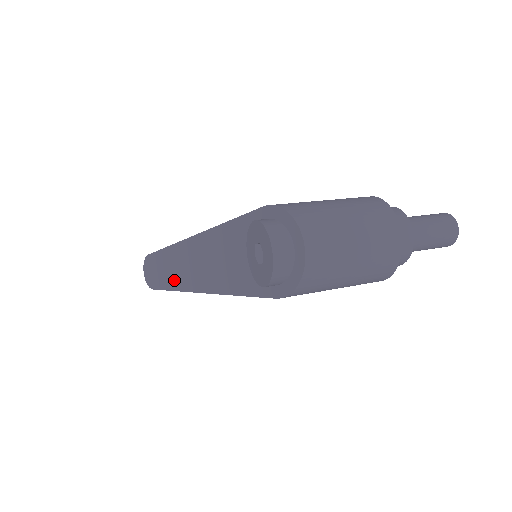
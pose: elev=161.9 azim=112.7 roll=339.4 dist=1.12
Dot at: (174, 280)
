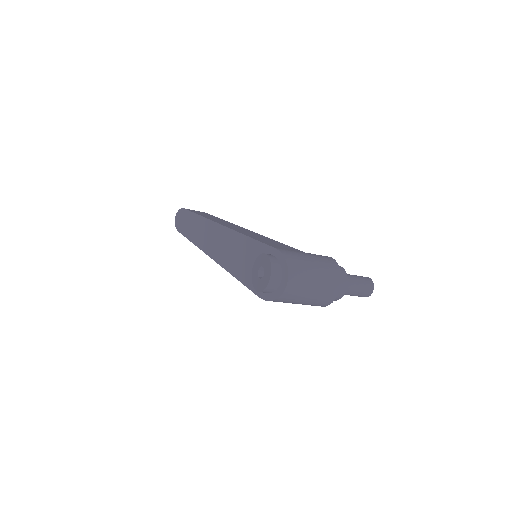
Dot at: (198, 239)
